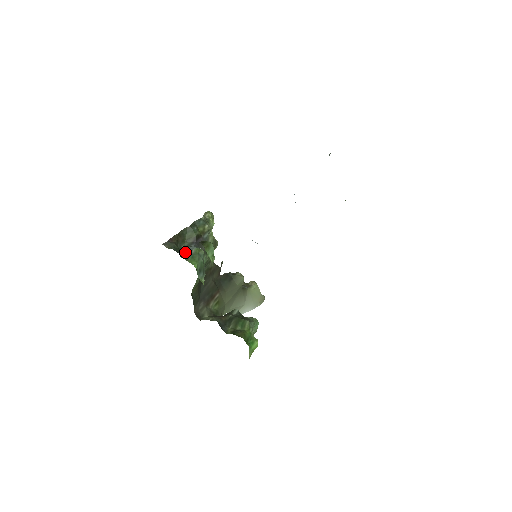
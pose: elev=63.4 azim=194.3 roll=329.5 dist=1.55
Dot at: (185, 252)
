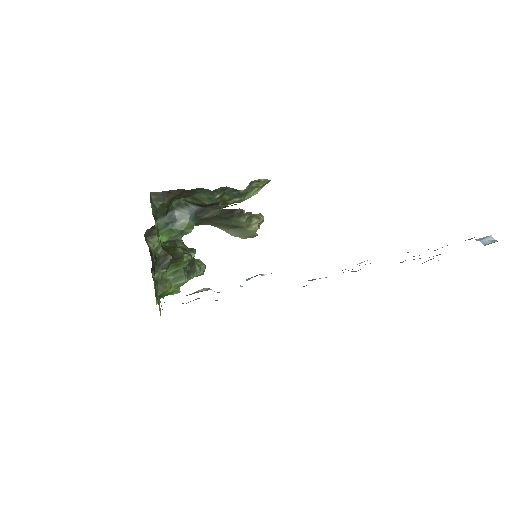
Dot at: (172, 214)
